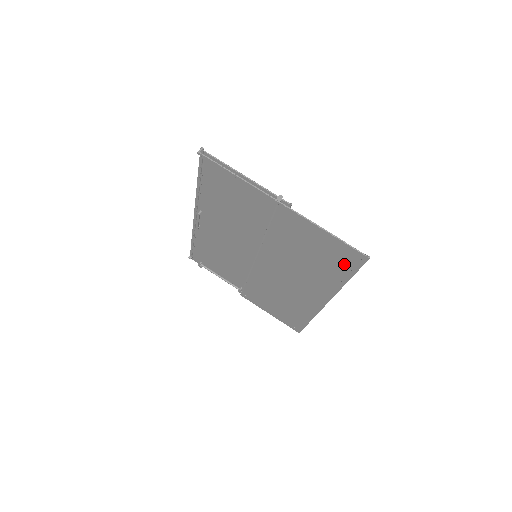
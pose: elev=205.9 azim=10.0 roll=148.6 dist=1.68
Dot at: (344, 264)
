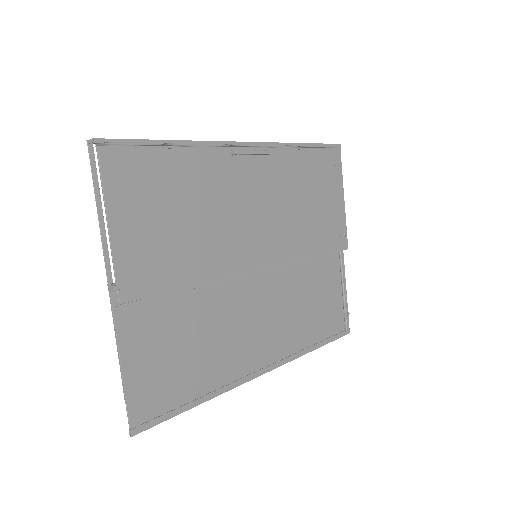
Dot at: (168, 397)
